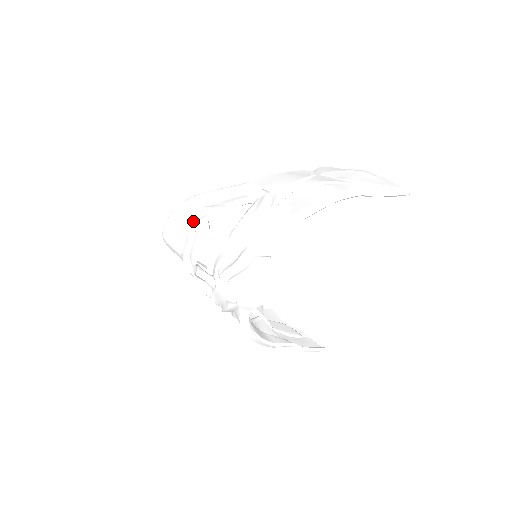
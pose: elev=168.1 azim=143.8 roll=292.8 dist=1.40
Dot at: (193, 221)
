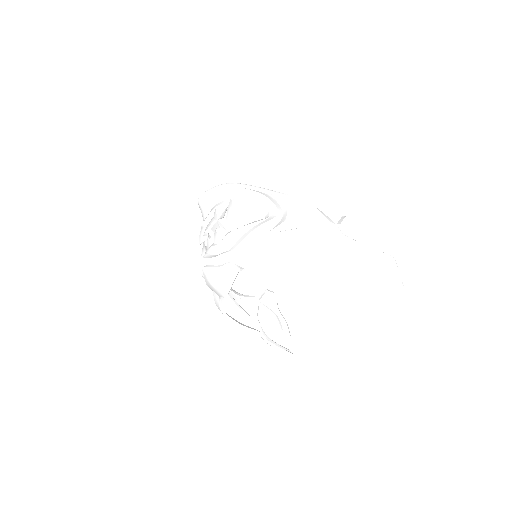
Dot at: (217, 205)
